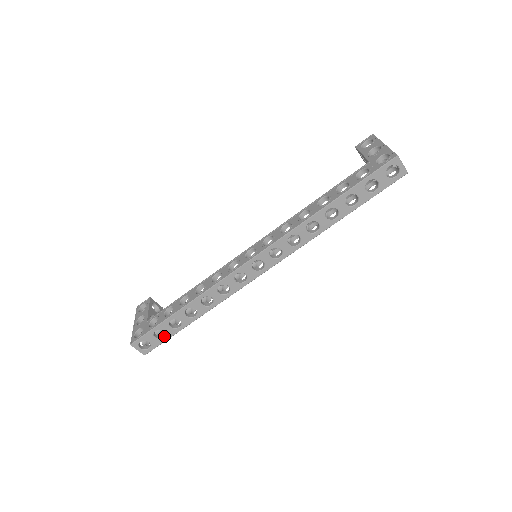
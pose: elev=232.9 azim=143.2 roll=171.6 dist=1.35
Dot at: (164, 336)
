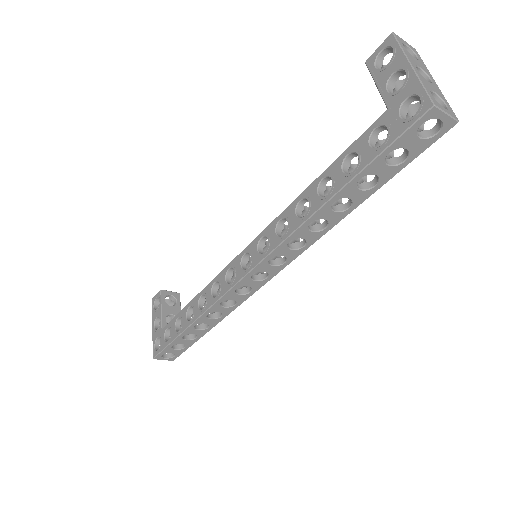
Dot at: (184, 345)
